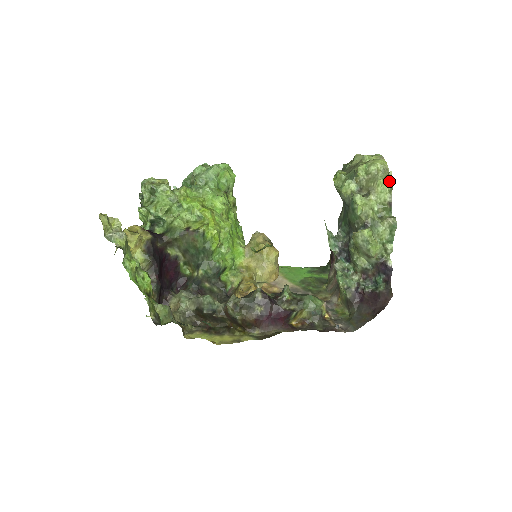
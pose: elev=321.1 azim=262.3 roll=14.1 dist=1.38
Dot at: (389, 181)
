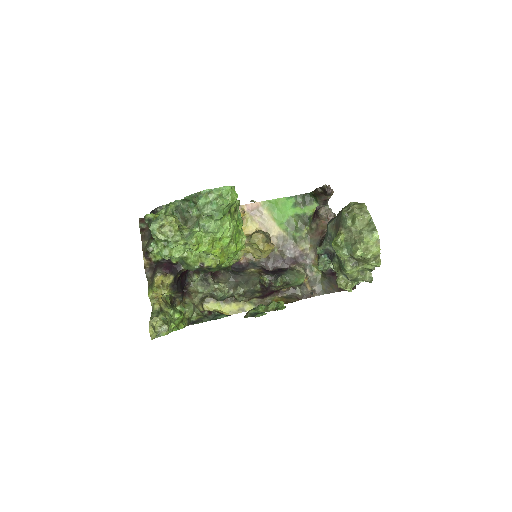
Dot at: (377, 266)
